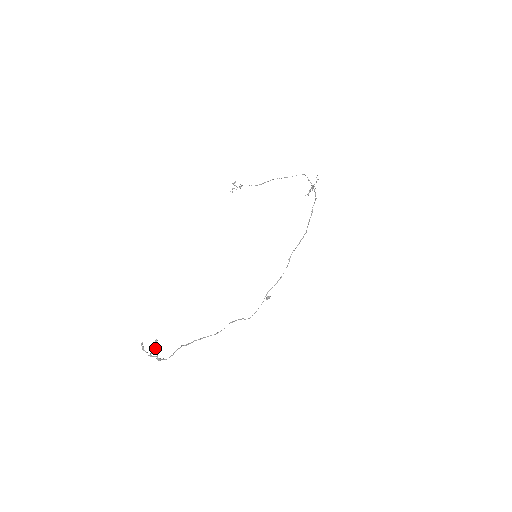
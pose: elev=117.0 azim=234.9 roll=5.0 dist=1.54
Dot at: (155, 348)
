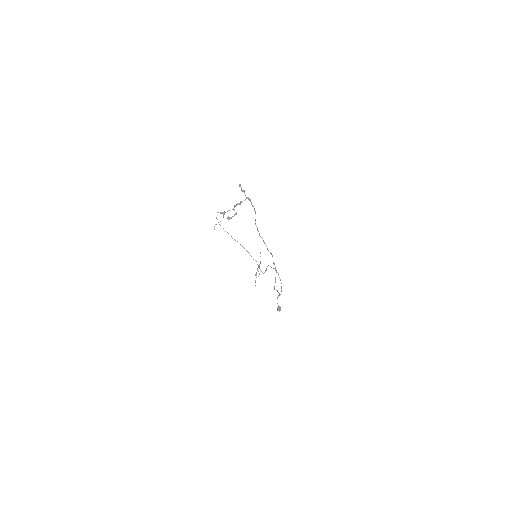
Dot at: (242, 190)
